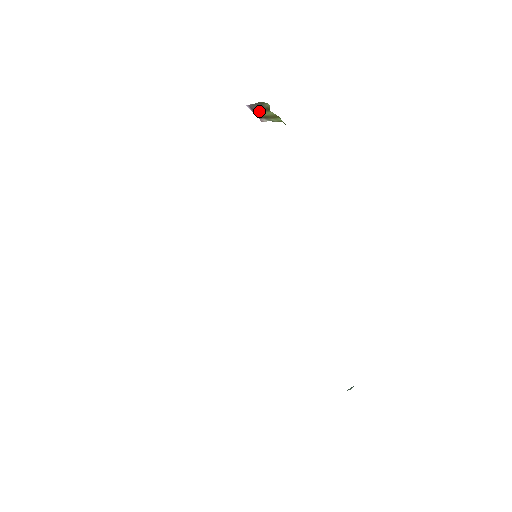
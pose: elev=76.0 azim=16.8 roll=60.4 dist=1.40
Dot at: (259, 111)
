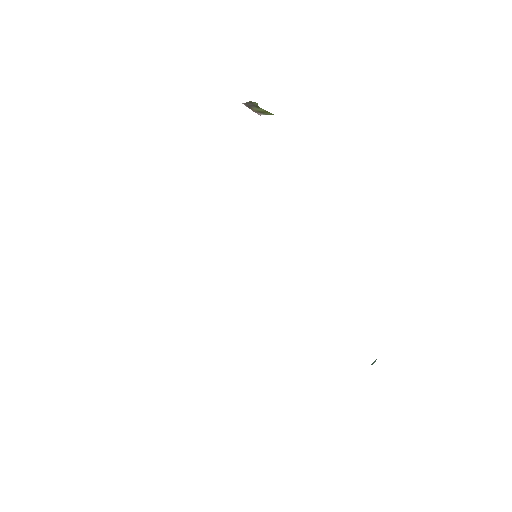
Dot at: (252, 108)
